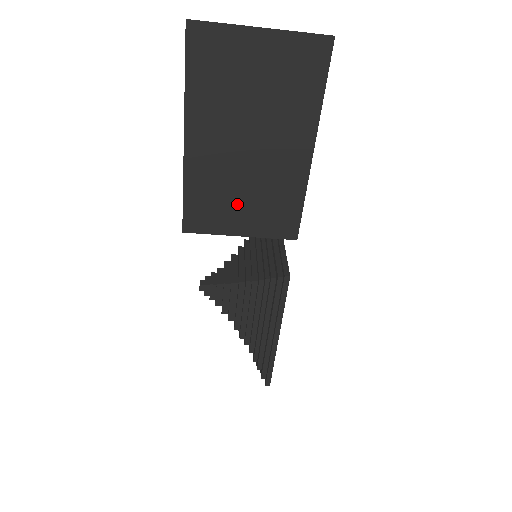
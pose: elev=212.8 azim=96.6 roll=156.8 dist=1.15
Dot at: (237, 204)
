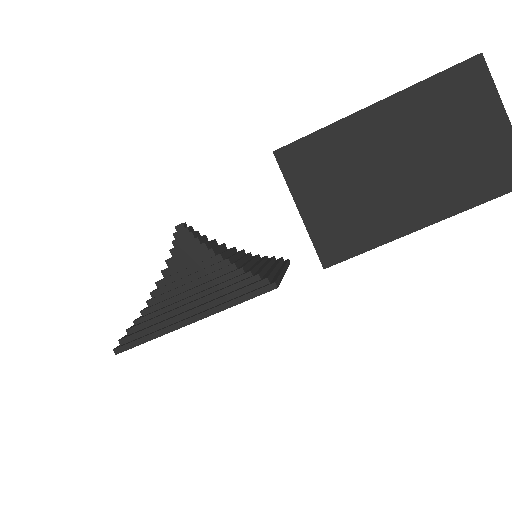
Dot at: (333, 188)
